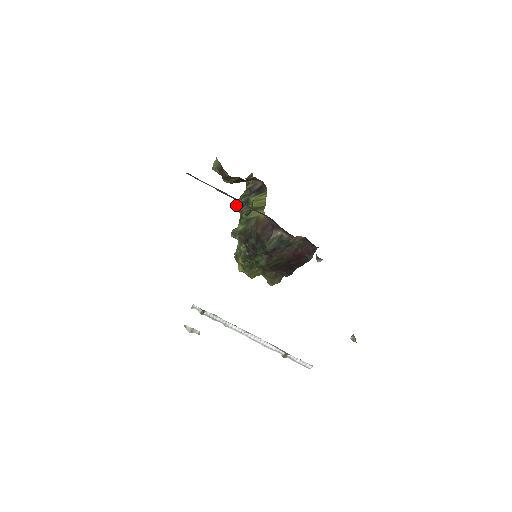
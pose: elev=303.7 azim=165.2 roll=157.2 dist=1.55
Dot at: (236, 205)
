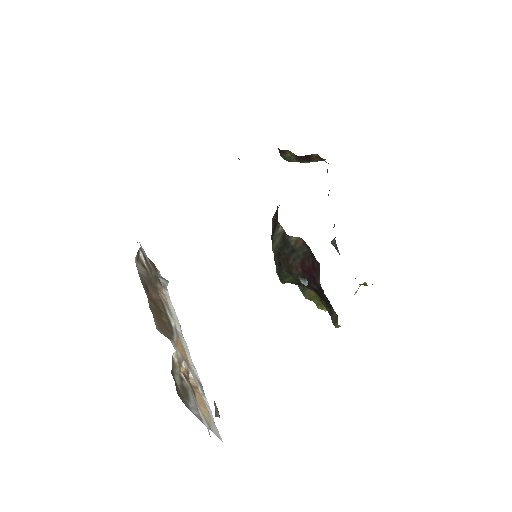
Dot at: occluded
